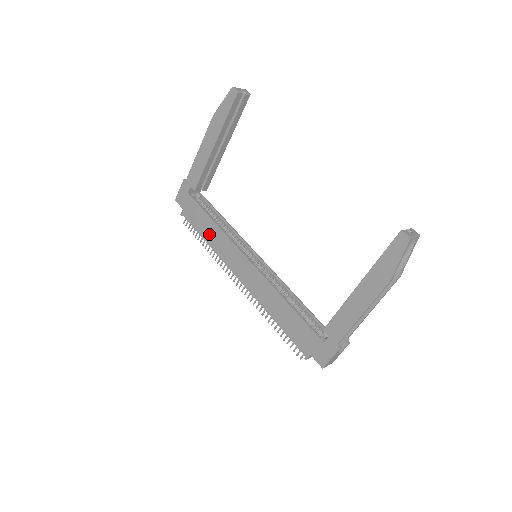
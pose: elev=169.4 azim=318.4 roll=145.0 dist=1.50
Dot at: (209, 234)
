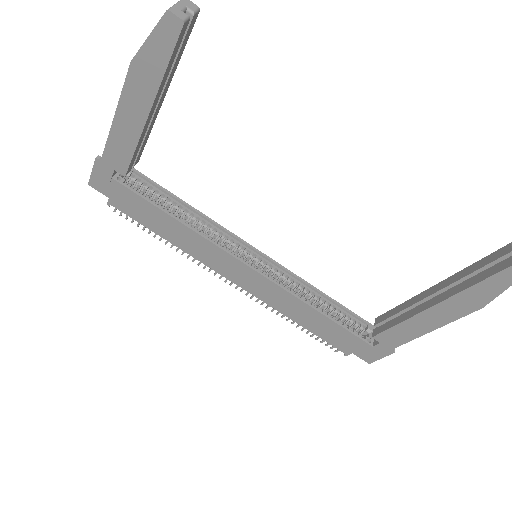
Dot at: (171, 233)
